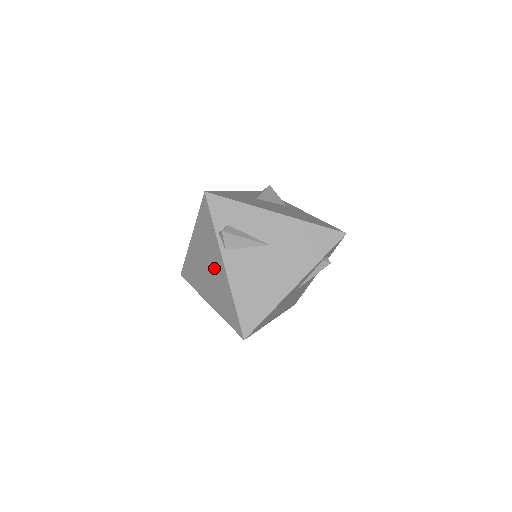
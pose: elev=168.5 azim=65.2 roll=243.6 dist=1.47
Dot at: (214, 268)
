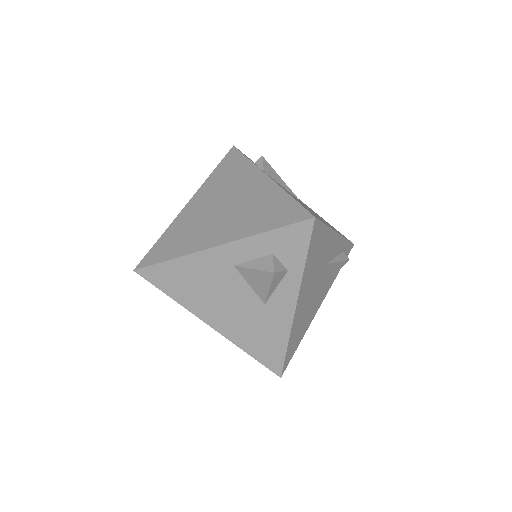
Dot at: (242, 193)
